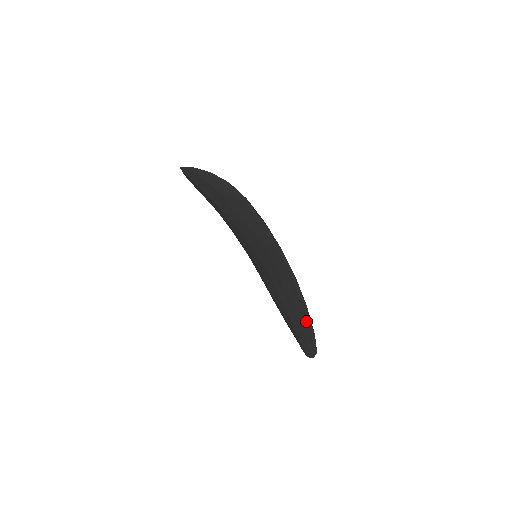
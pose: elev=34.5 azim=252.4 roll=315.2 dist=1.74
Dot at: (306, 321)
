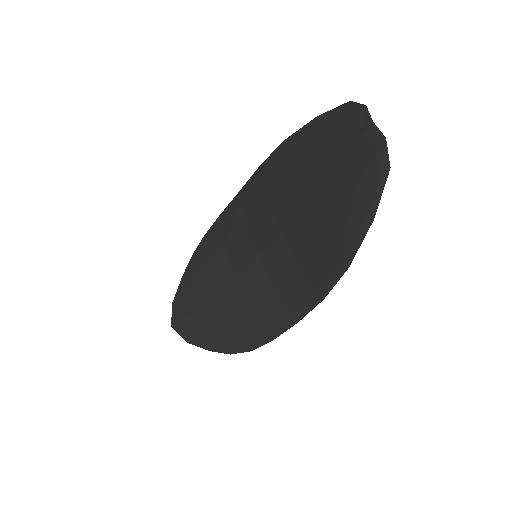
Dot at: (301, 139)
